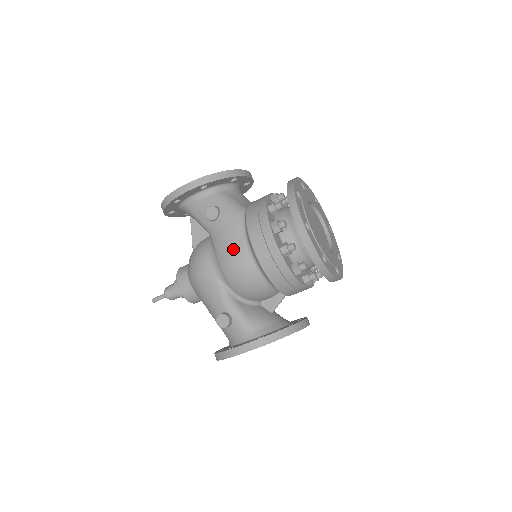
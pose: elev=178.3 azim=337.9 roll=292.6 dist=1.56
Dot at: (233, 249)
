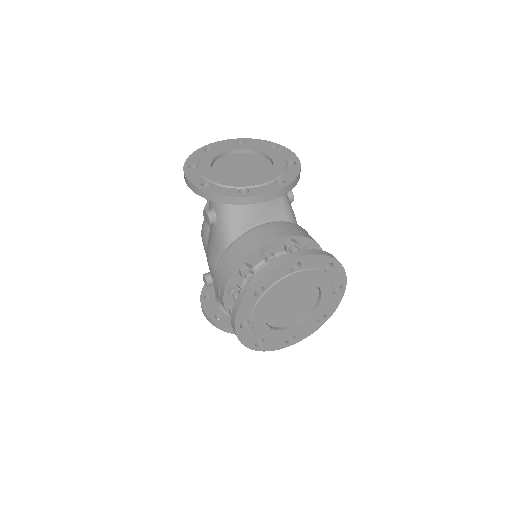
Dot at: (211, 262)
